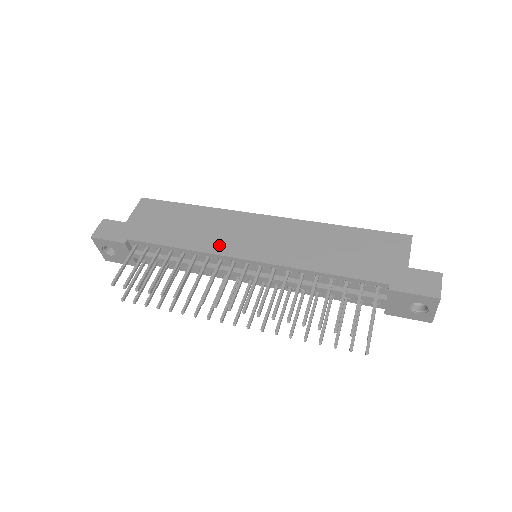
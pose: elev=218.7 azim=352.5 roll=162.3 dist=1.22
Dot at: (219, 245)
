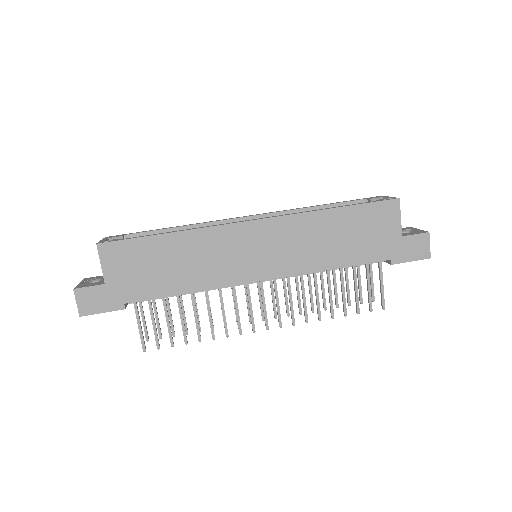
Dot at: (226, 275)
